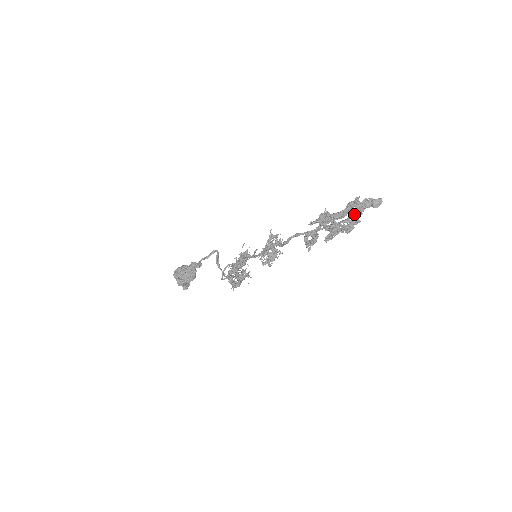
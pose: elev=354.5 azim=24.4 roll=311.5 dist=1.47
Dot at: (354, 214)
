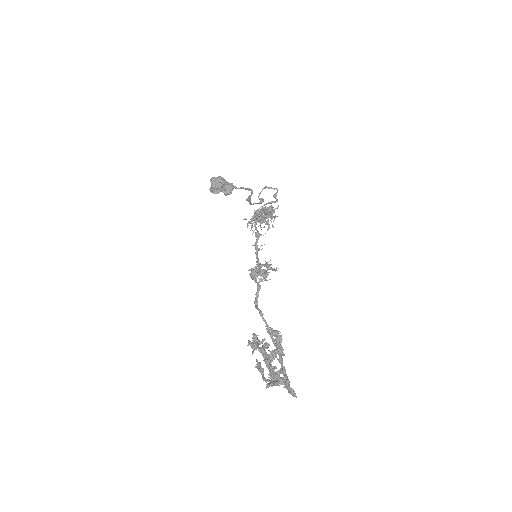
Dot at: (271, 385)
